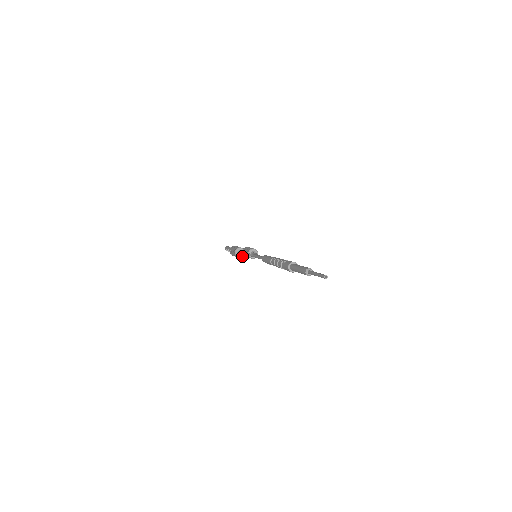
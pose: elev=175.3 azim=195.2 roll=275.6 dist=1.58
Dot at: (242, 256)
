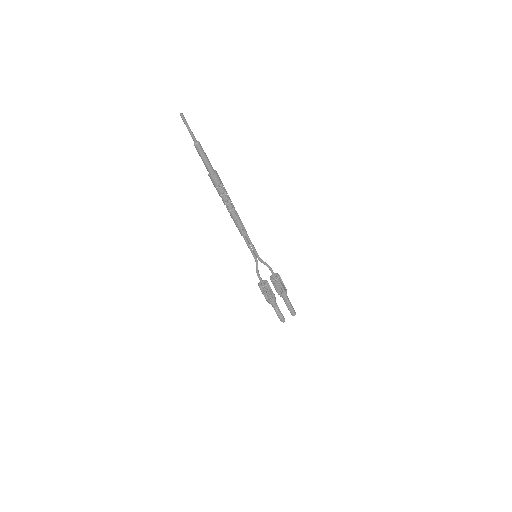
Dot at: (266, 284)
